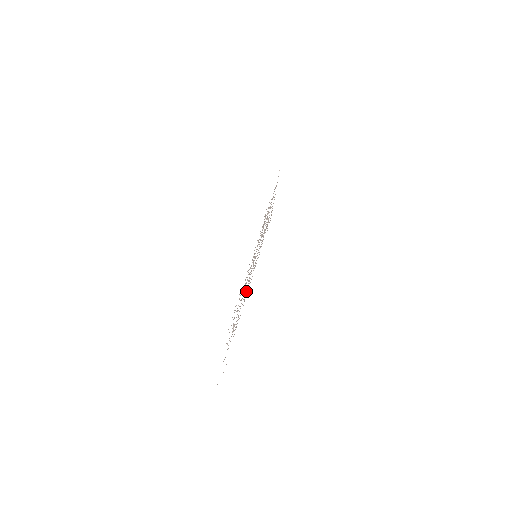
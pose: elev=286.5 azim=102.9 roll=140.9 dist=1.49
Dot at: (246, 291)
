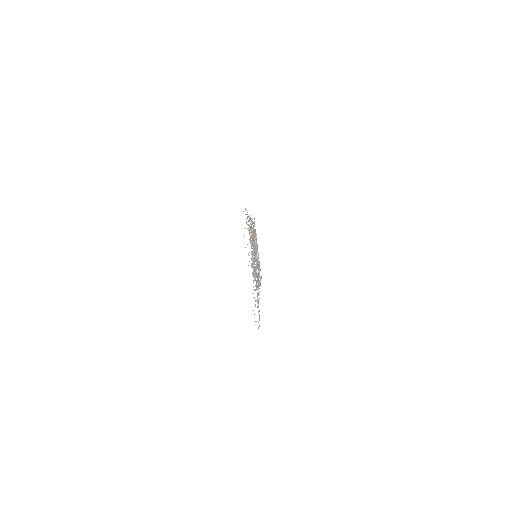
Dot at: (257, 278)
